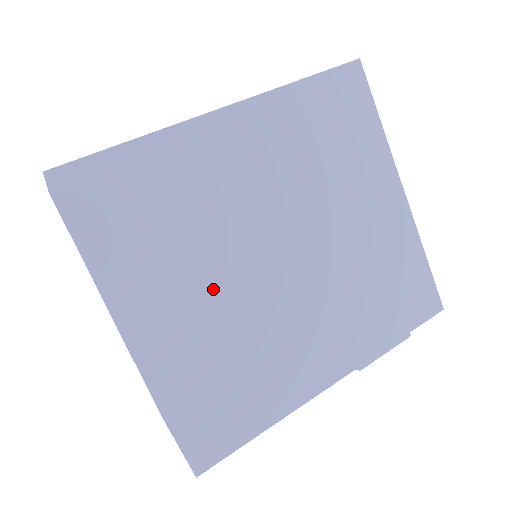
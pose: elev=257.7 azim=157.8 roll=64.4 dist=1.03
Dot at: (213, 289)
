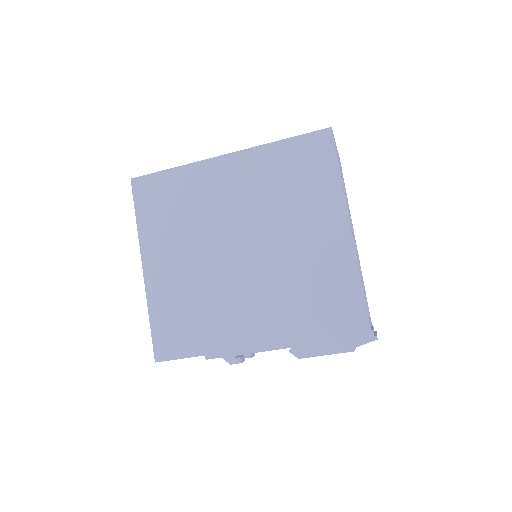
Dot at: (192, 257)
